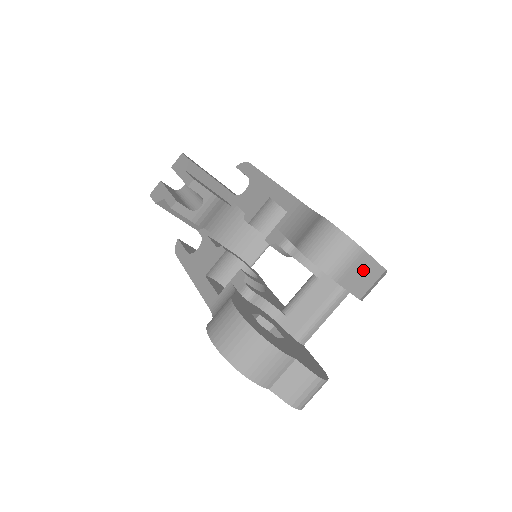
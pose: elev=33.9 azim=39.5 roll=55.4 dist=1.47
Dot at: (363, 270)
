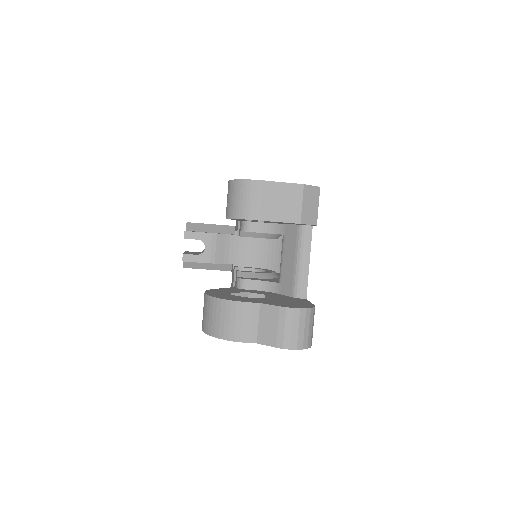
Dot at: (276, 197)
